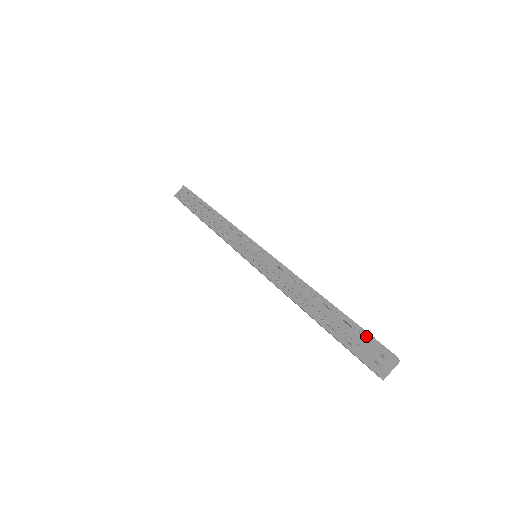
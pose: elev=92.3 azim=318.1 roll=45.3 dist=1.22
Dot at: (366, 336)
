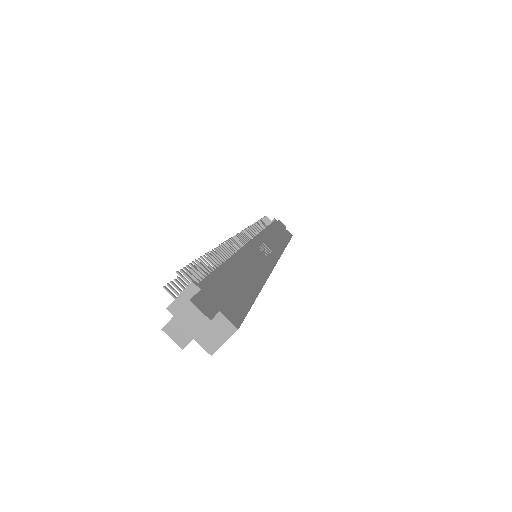
Dot at: (196, 285)
